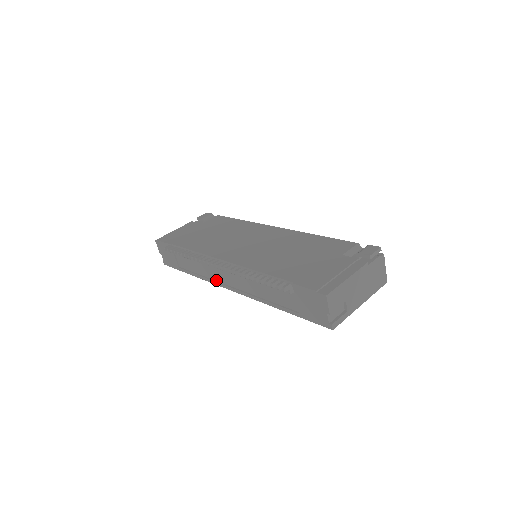
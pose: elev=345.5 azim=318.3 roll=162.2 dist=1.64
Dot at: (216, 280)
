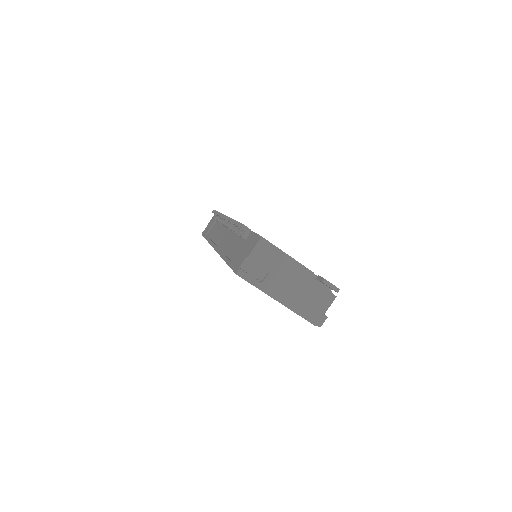
Dot at: (215, 242)
